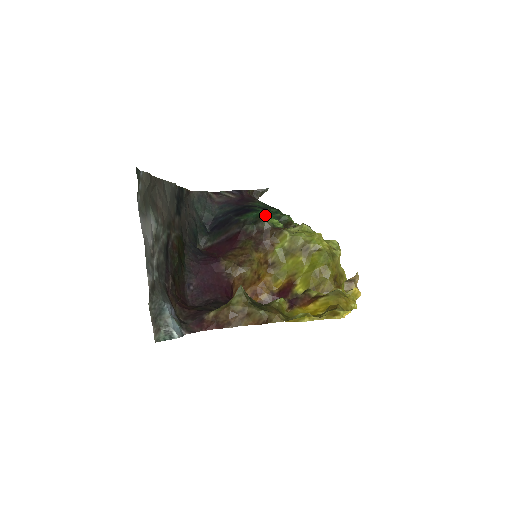
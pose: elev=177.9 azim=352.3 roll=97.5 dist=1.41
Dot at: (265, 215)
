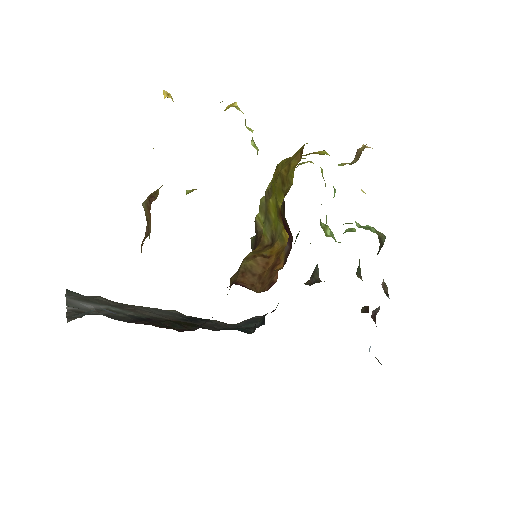
Dot at: occluded
